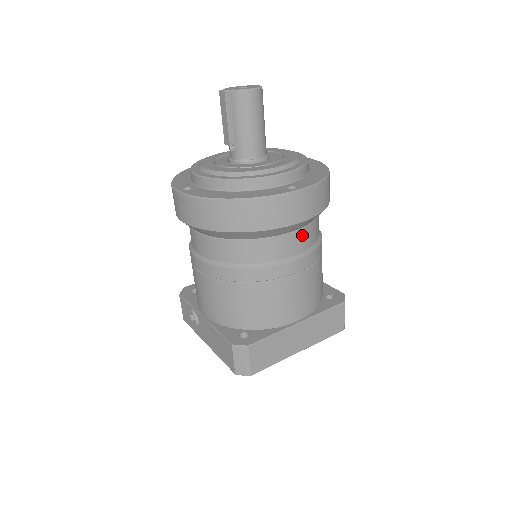
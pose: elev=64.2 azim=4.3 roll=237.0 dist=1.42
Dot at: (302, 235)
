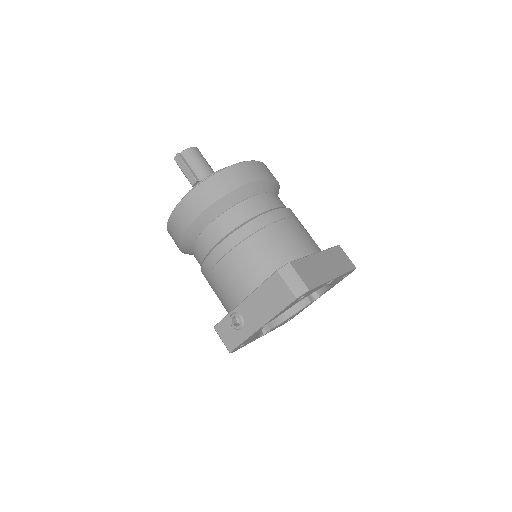
Dot at: (275, 197)
